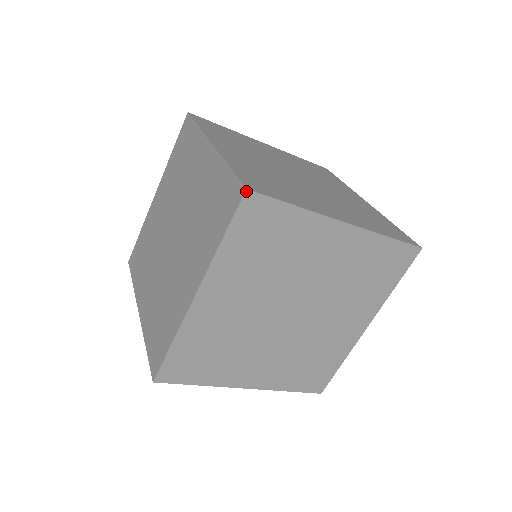
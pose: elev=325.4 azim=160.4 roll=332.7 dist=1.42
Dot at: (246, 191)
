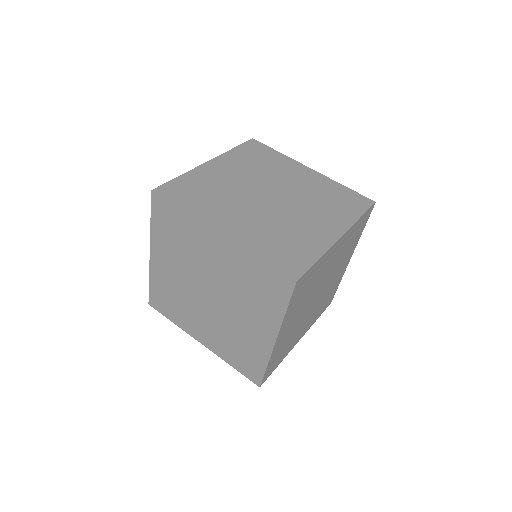
Dot at: (152, 192)
